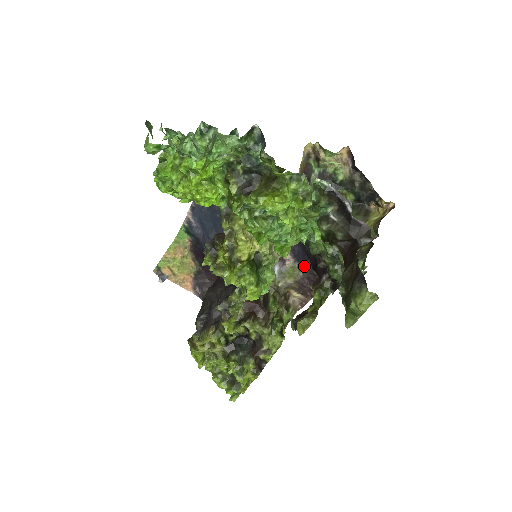
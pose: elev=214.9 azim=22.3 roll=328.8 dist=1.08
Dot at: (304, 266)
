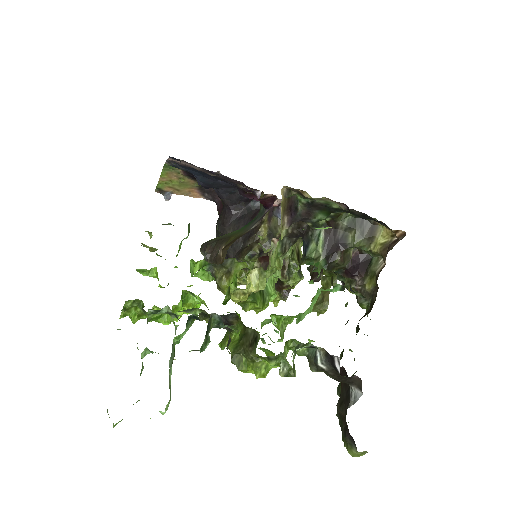
Dot at: occluded
